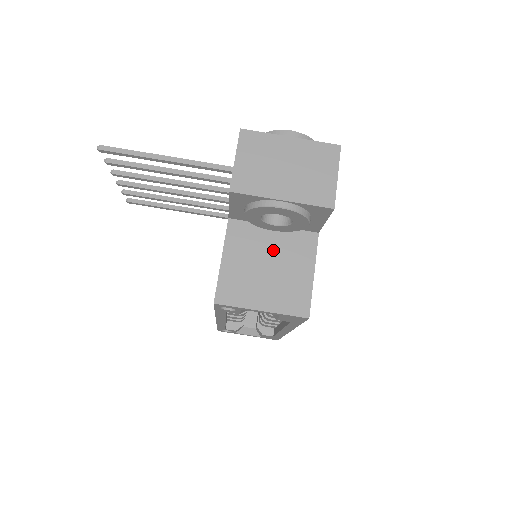
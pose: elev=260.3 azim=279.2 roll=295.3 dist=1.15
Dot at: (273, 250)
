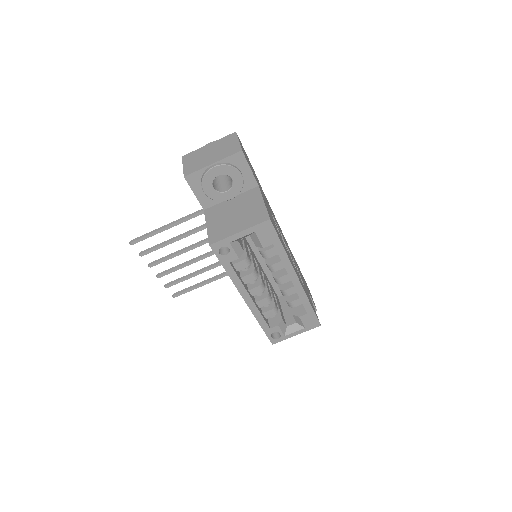
Dot at: (235, 207)
